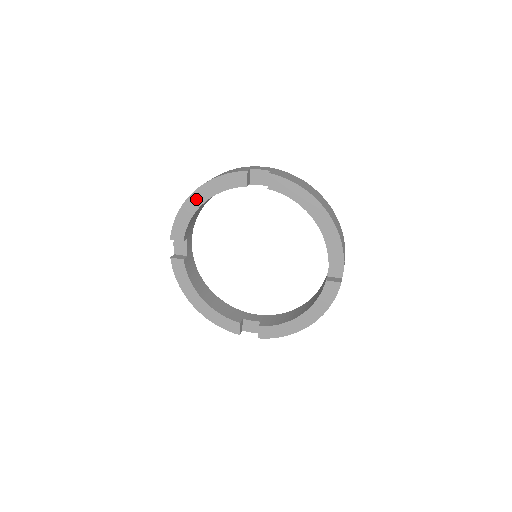
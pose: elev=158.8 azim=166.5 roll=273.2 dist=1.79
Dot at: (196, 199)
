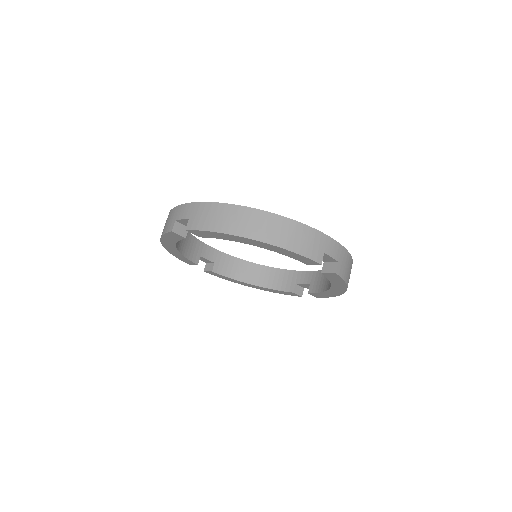
Dot at: (249, 241)
